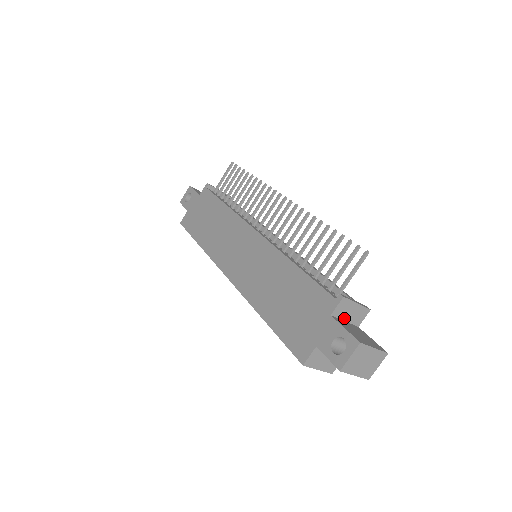
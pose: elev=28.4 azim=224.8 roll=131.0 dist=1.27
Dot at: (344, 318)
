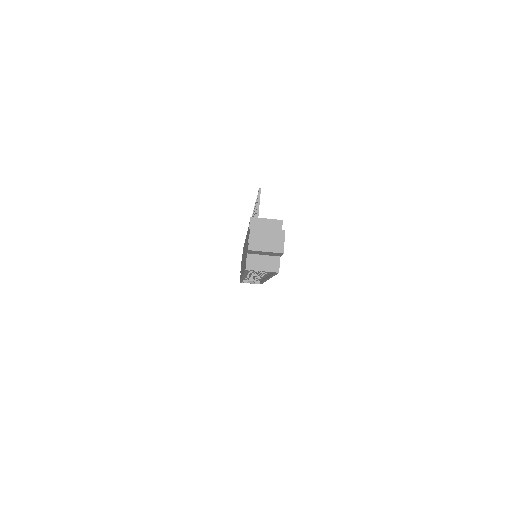
Dot at: occluded
